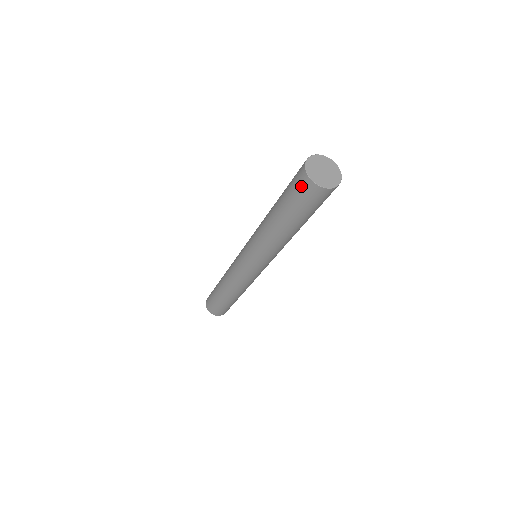
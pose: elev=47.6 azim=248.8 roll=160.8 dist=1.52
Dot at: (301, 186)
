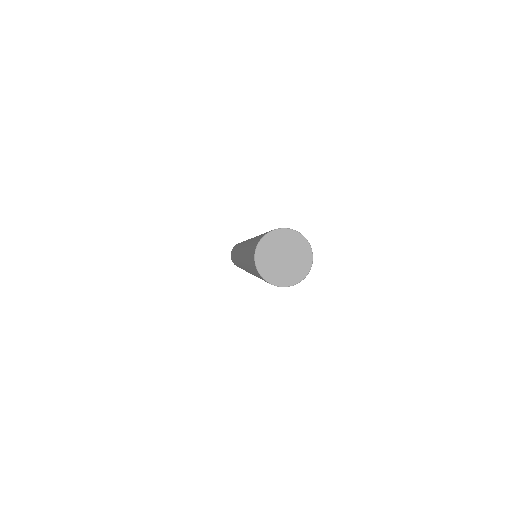
Dot at: (255, 271)
